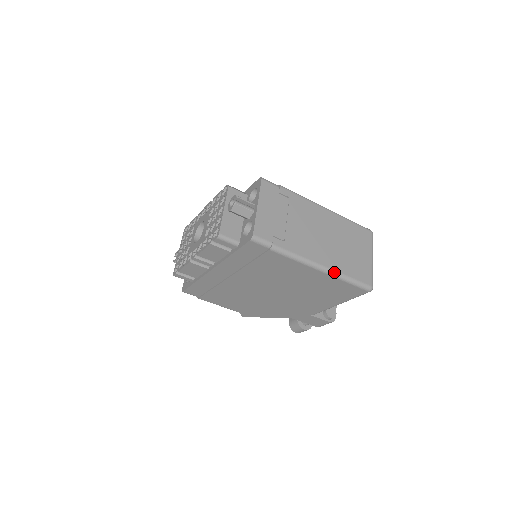
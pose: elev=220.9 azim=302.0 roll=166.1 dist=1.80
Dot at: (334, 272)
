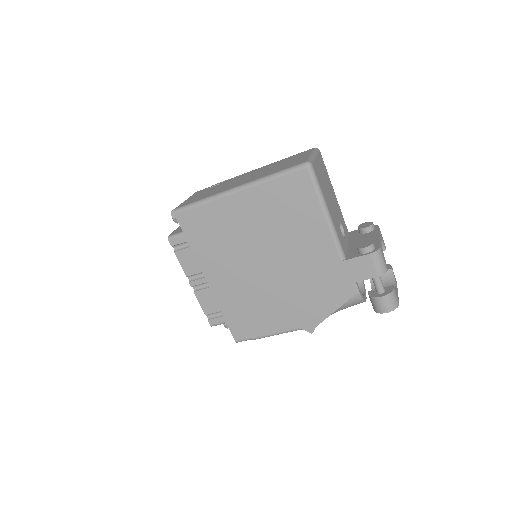
Dot at: (257, 180)
